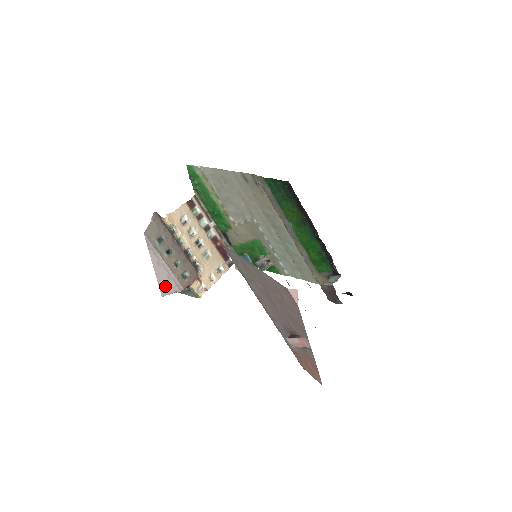
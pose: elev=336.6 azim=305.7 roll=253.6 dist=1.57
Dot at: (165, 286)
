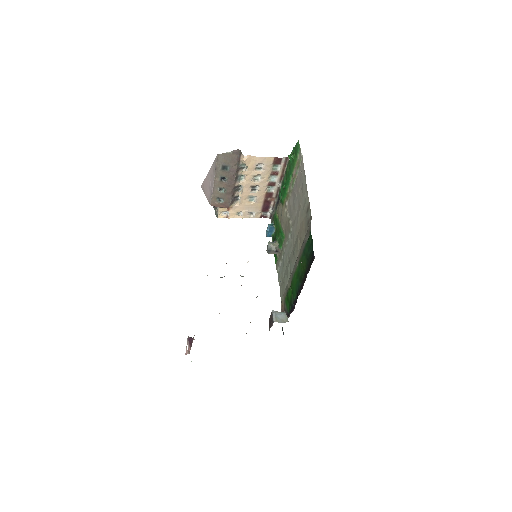
Dot at: (206, 187)
